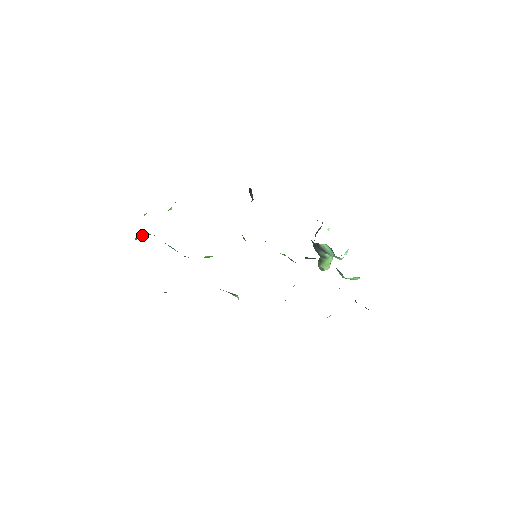
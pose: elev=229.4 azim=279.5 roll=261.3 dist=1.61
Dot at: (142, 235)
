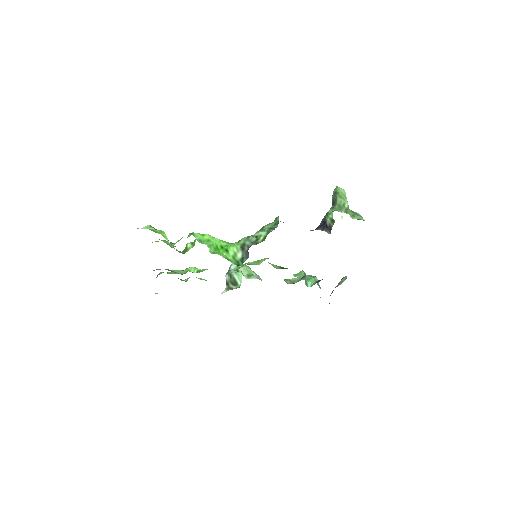
Dot at: occluded
